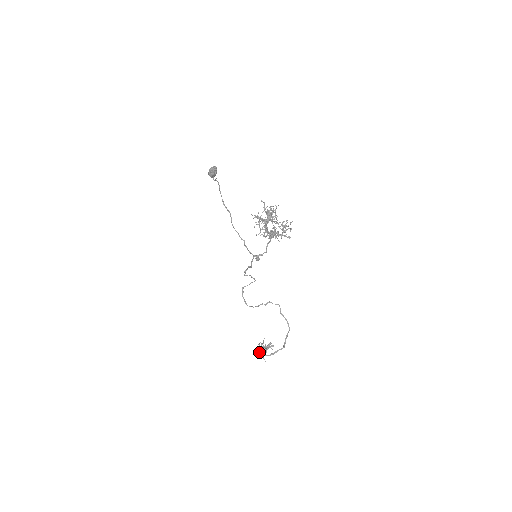
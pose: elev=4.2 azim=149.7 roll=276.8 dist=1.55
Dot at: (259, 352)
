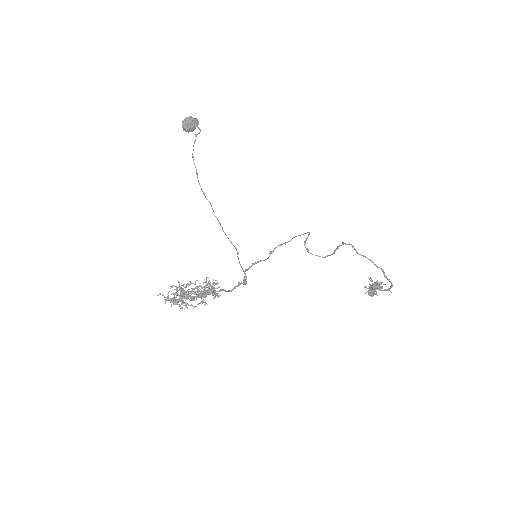
Dot at: (372, 292)
